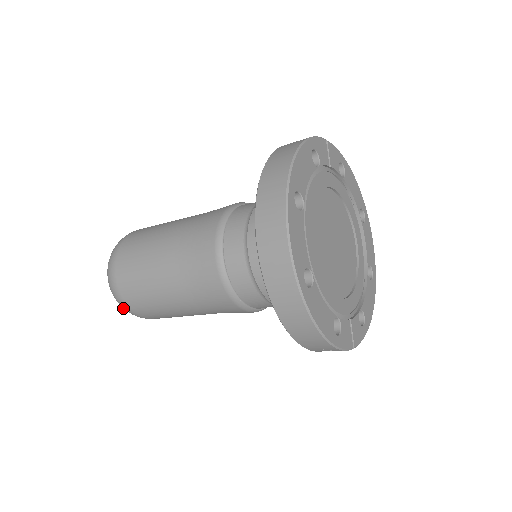
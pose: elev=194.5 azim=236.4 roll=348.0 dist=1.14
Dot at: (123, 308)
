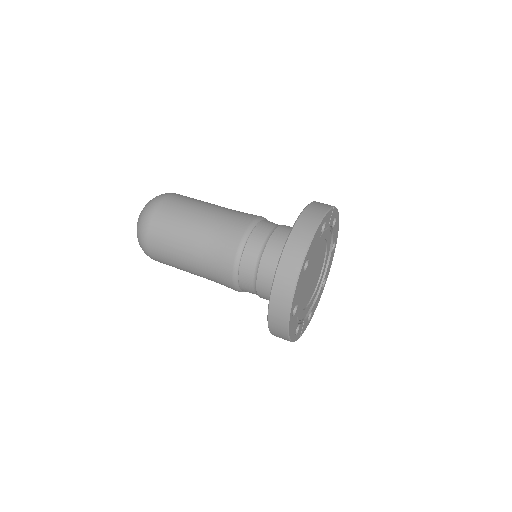
Dot at: occluded
